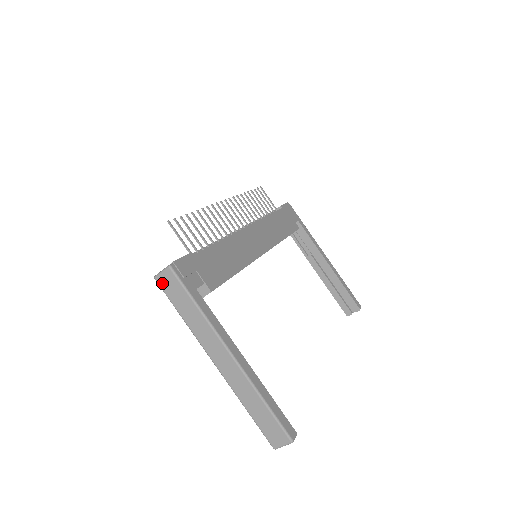
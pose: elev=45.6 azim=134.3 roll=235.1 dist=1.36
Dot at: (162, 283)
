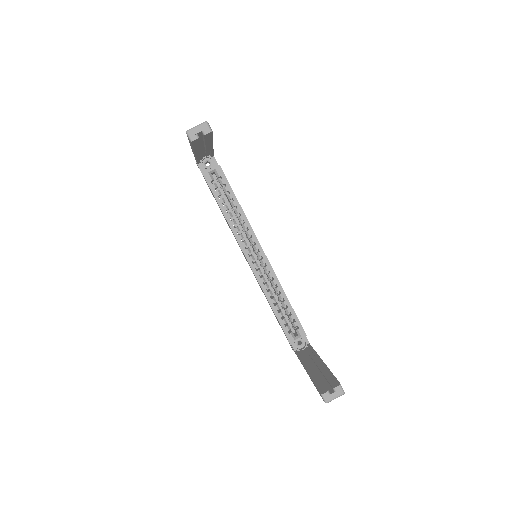
Dot at: occluded
